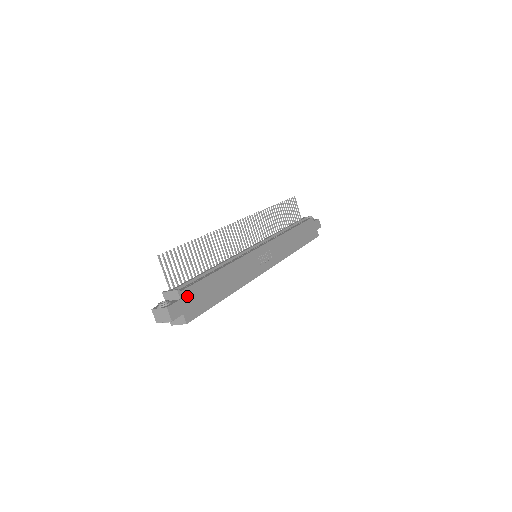
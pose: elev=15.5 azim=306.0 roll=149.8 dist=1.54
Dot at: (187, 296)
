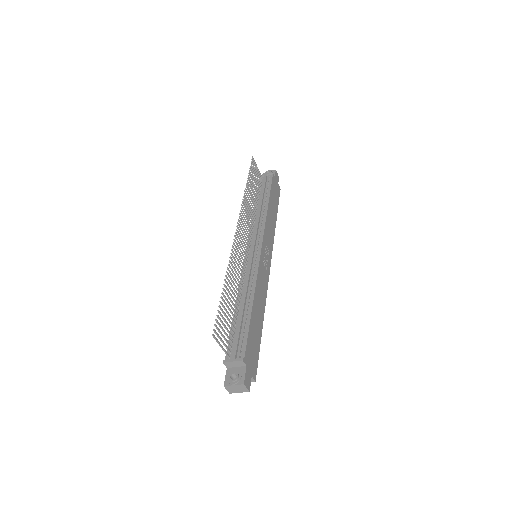
Dot at: (248, 357)
